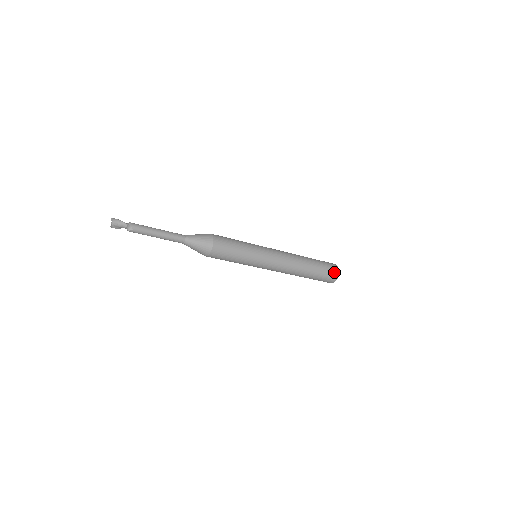
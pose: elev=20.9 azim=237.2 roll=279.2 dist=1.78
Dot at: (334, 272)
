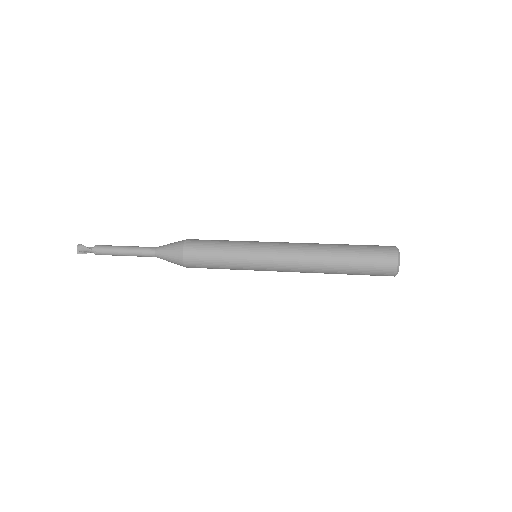
Dot at: (387, 263)
